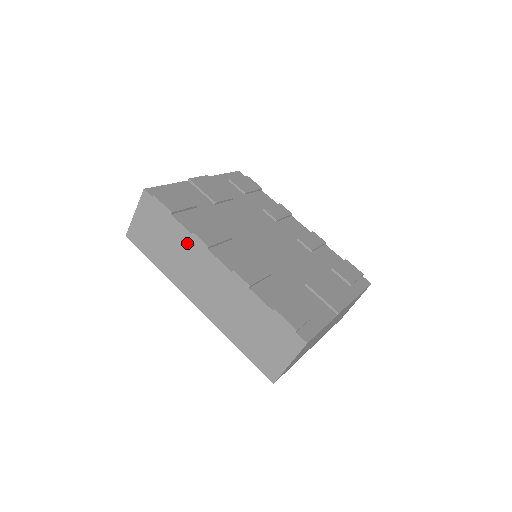
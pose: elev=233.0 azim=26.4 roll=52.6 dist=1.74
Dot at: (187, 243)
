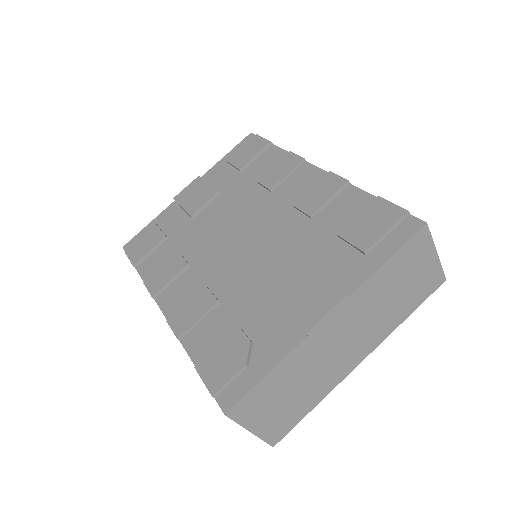
Dot at: occluded
